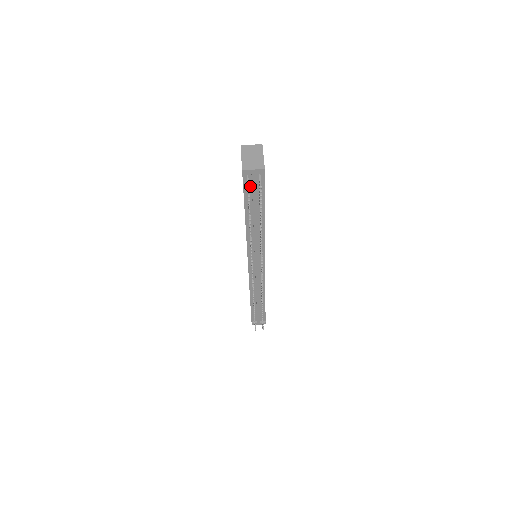
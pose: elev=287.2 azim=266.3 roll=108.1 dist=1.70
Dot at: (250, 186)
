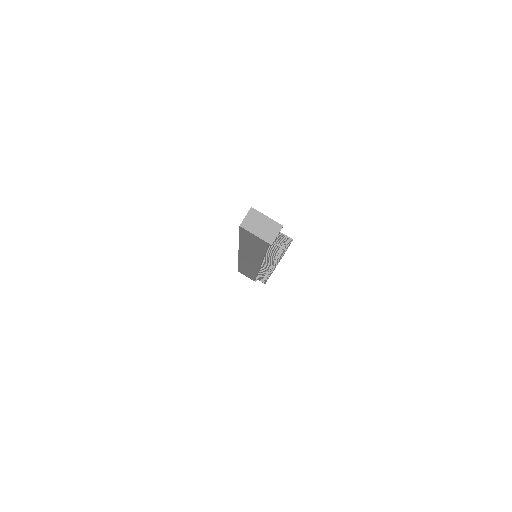
Dot at: occluded
